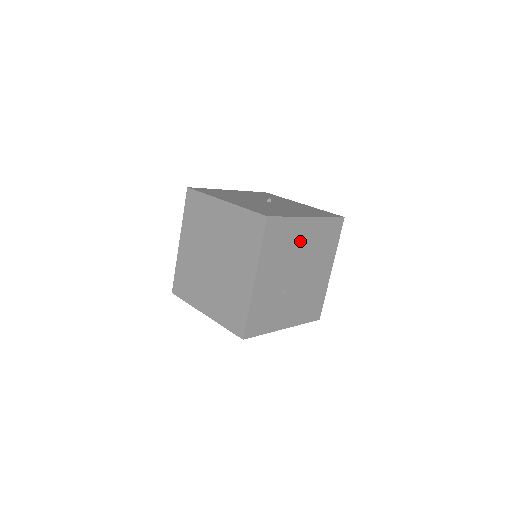
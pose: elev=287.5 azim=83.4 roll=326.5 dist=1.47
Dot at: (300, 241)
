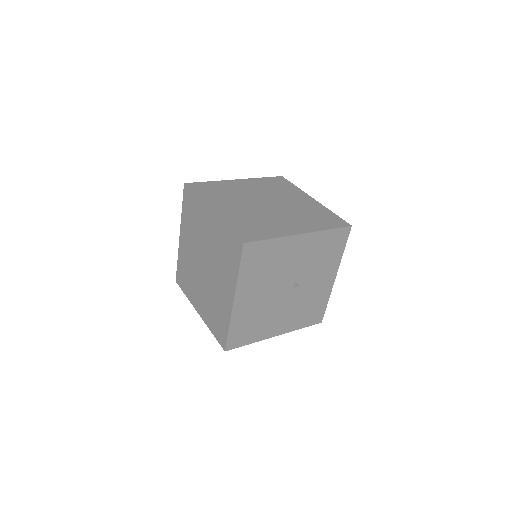
Dot at: occluded
